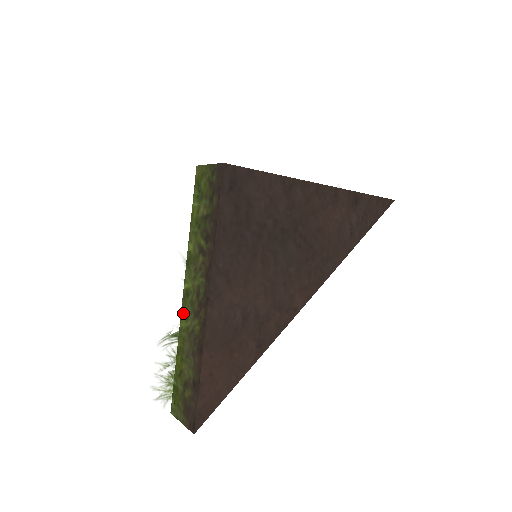
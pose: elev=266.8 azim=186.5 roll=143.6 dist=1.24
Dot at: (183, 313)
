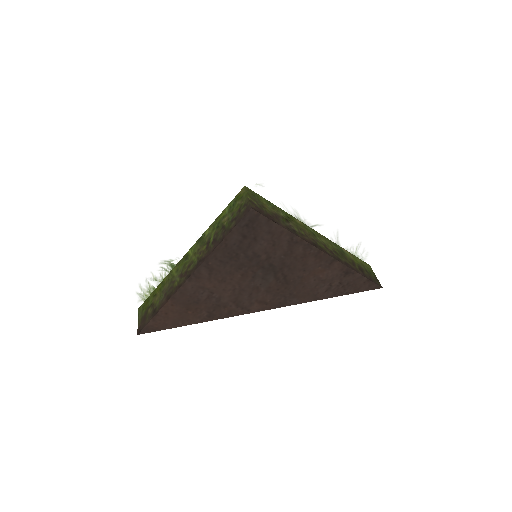
Dot at: (178, 265)
